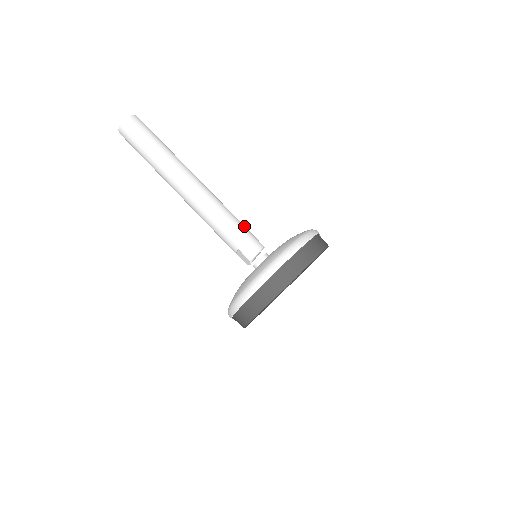
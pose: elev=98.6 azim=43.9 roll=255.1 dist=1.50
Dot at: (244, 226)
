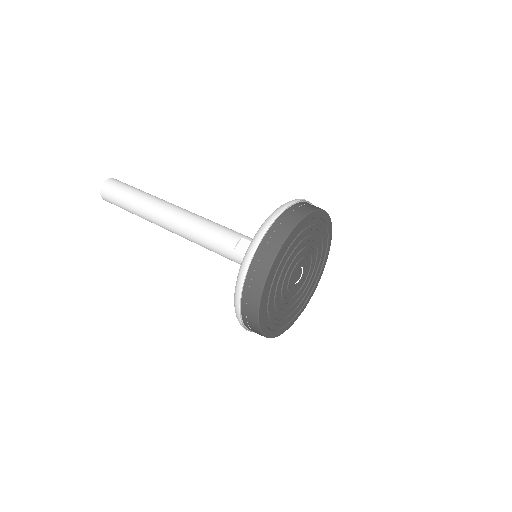
Dot at: occluded
